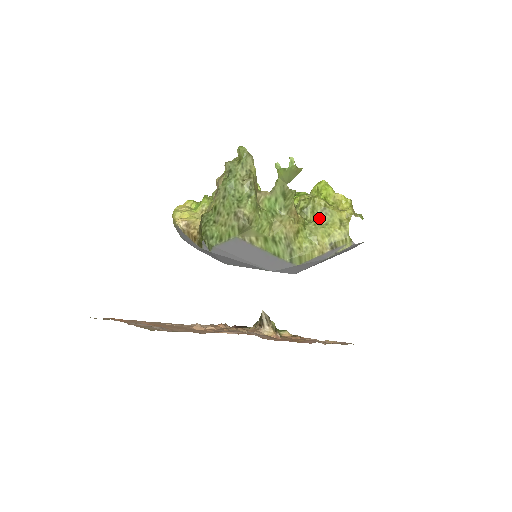
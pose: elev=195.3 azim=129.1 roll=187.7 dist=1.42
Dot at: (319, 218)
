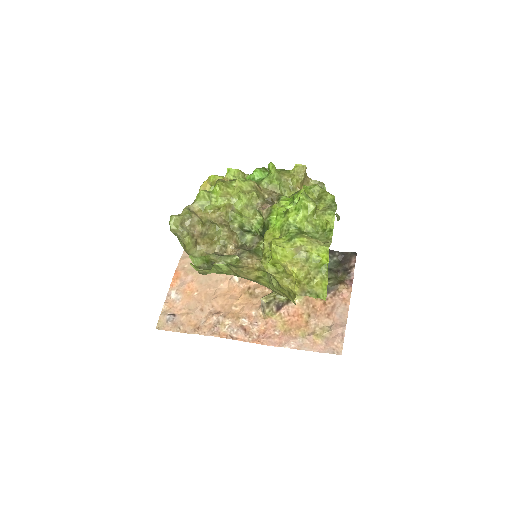
Dot at: occluded
